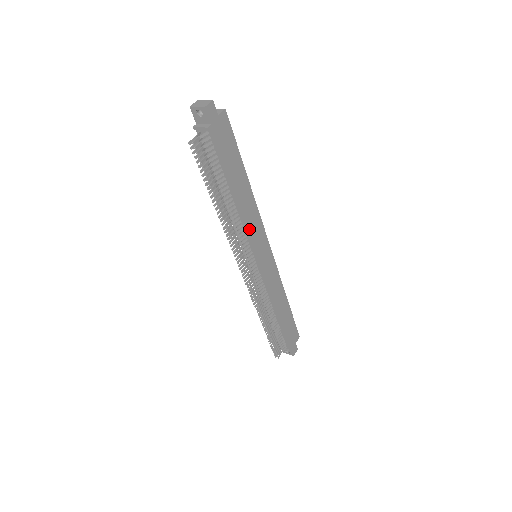
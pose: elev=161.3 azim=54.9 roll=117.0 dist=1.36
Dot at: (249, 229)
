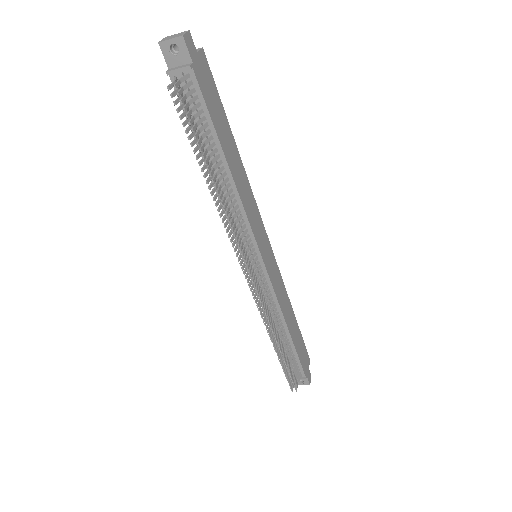
Dot at: (248, 216)
